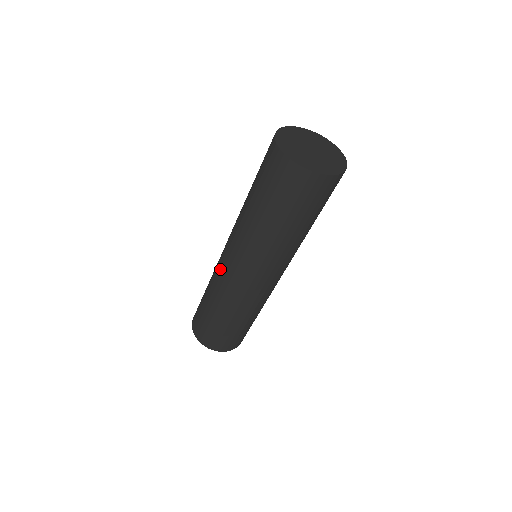
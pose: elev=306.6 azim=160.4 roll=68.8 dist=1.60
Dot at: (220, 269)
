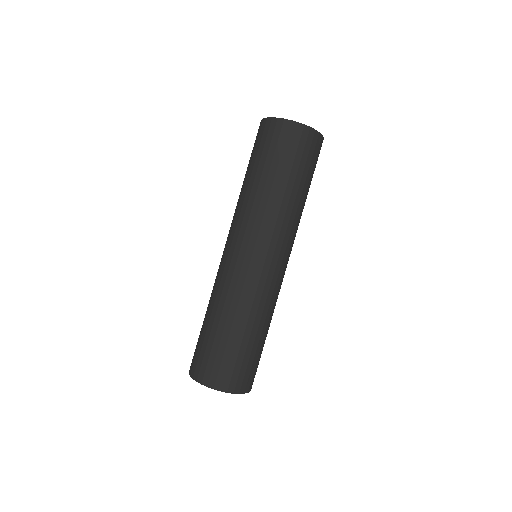
Dot at: (241, 275)
